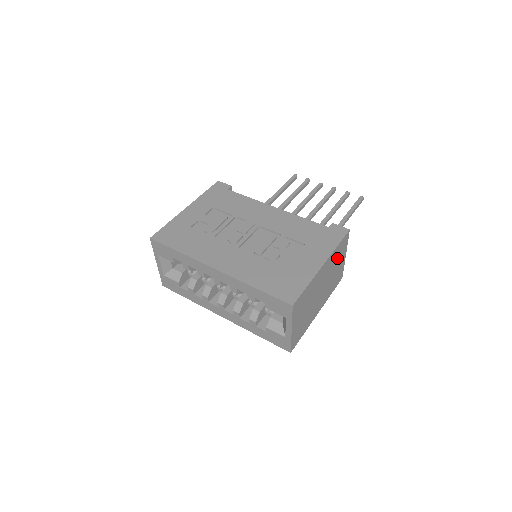
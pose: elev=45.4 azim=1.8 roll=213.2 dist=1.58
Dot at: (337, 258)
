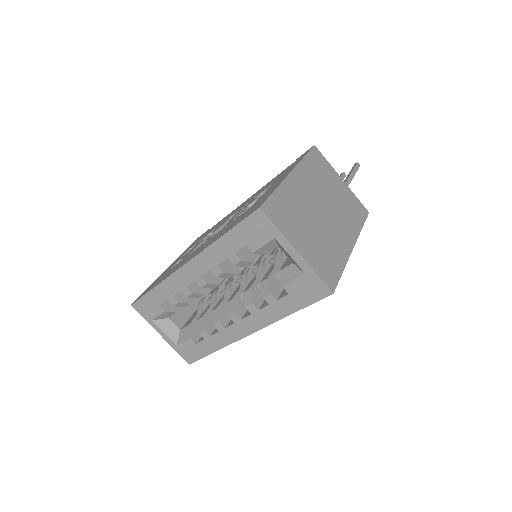
Dot at: (322, 176)
